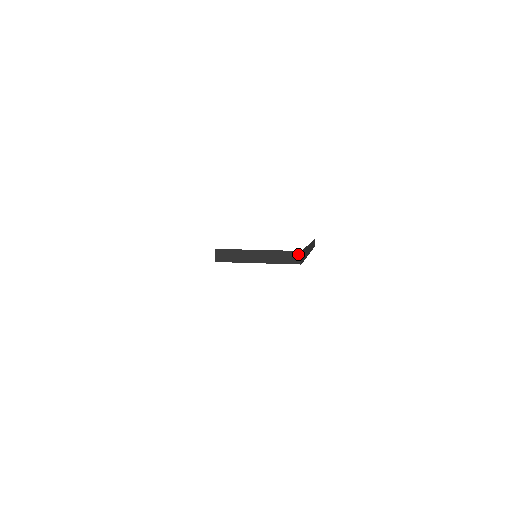
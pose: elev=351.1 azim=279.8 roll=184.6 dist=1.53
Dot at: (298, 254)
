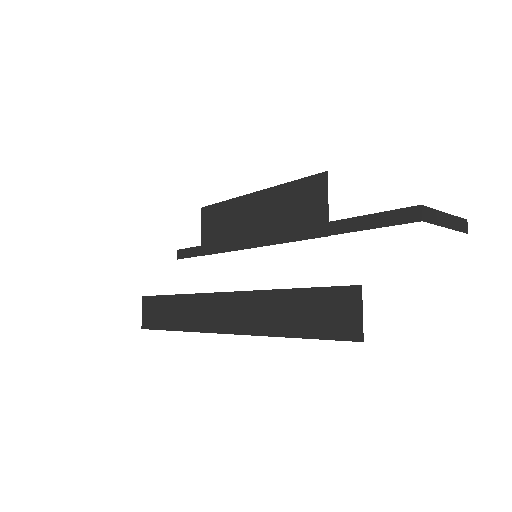
Dot at: (466, 223)
